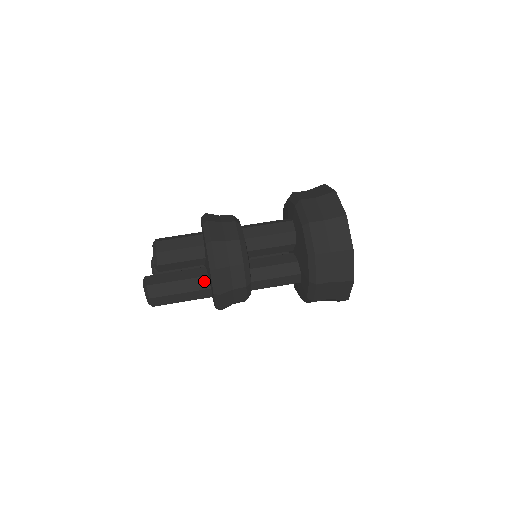
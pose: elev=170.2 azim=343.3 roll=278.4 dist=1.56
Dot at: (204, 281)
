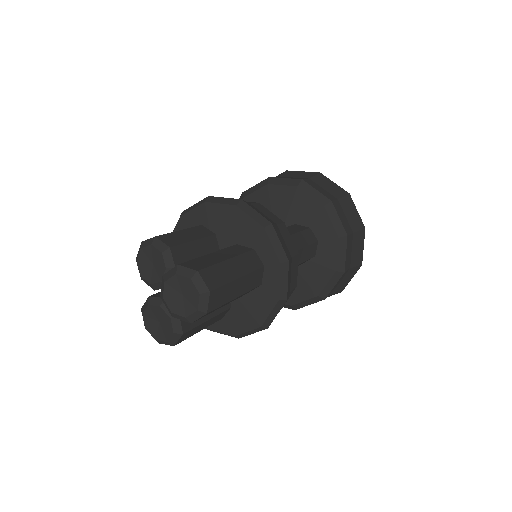
Dot at: (239, 247)
